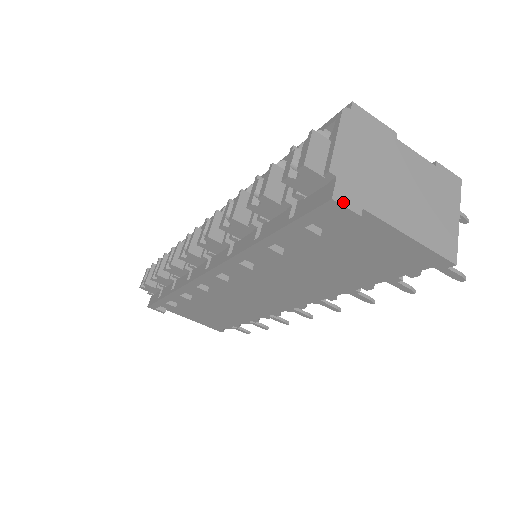
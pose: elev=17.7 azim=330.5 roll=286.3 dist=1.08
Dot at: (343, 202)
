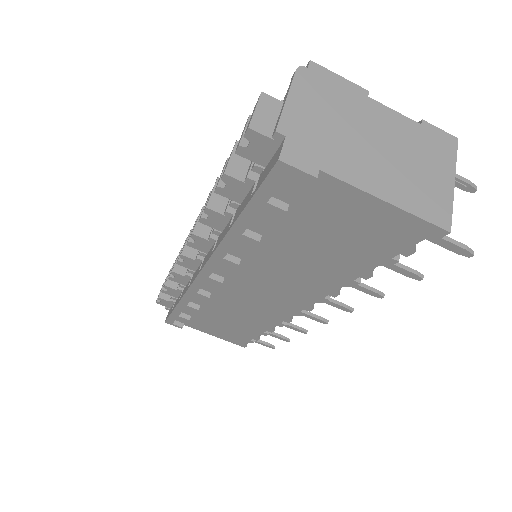
Dot at: (293, 163)
